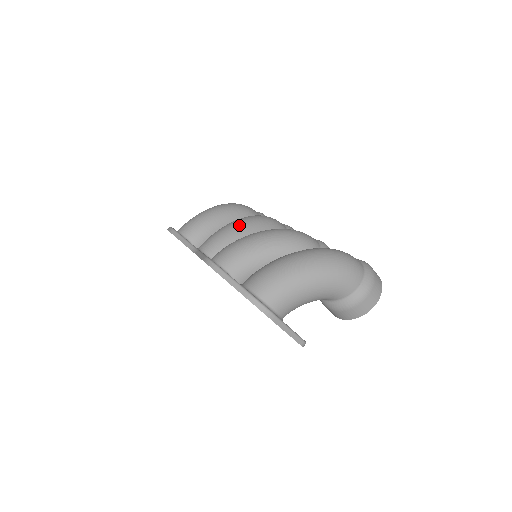
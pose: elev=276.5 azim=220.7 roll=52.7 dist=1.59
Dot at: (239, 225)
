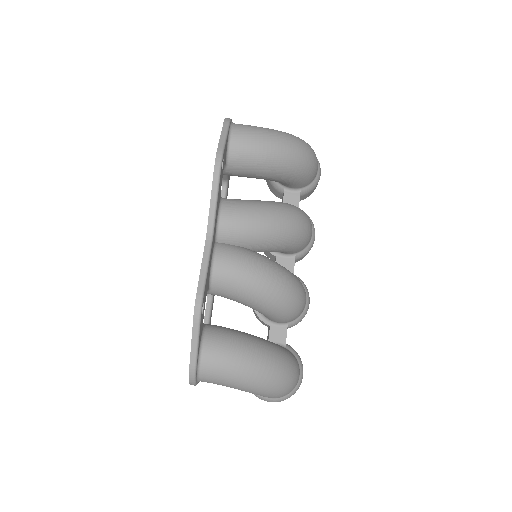
Dot at: (275, 231)
